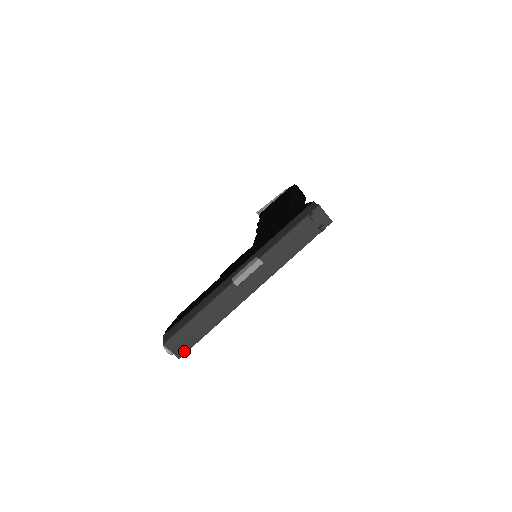
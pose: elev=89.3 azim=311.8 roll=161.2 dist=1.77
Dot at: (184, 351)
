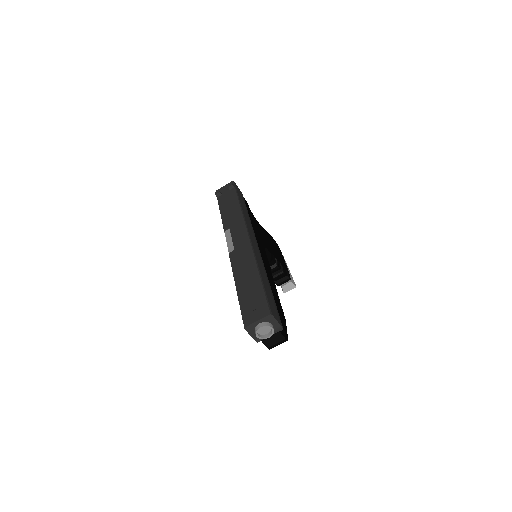
Dot at: (265, 307)
